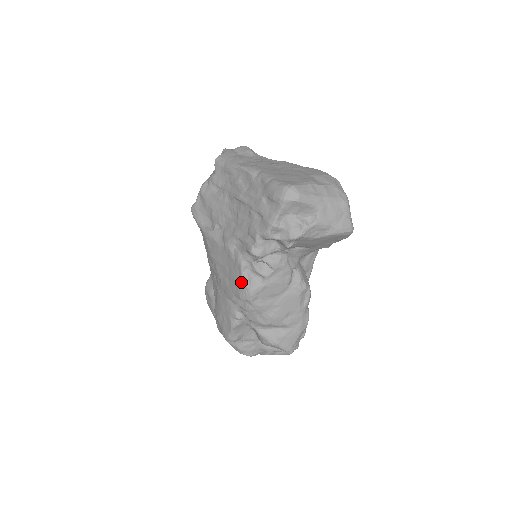
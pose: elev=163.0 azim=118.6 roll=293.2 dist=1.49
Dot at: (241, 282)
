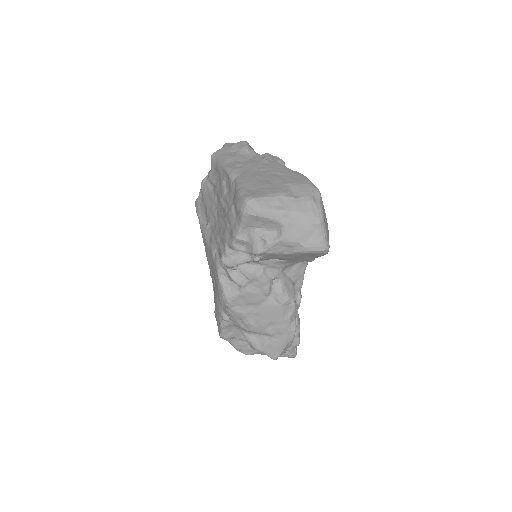
Dot at: (219, 287)
